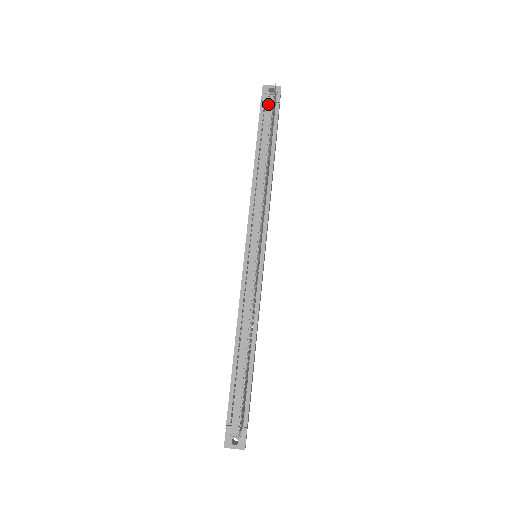
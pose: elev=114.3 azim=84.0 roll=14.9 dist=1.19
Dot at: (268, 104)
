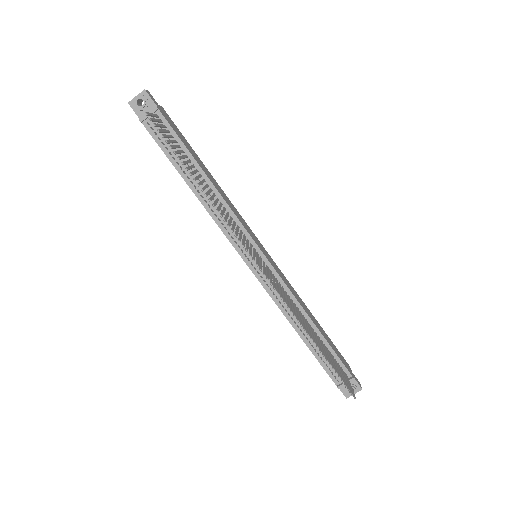
Dot at: occluded
